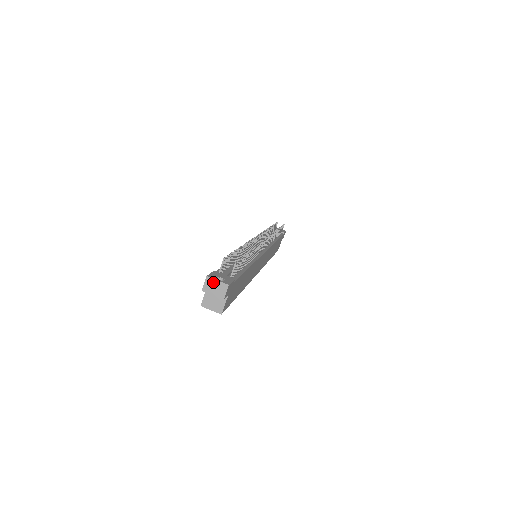
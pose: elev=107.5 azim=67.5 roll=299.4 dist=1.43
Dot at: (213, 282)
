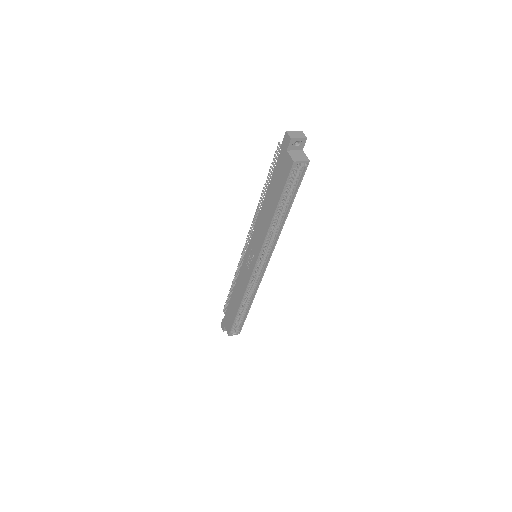
Dot at: (292, 132)
